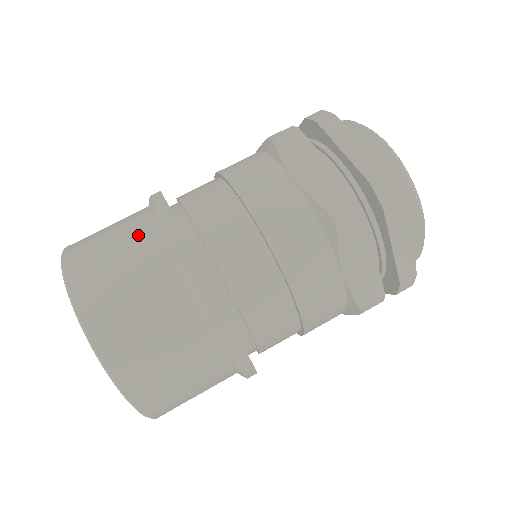
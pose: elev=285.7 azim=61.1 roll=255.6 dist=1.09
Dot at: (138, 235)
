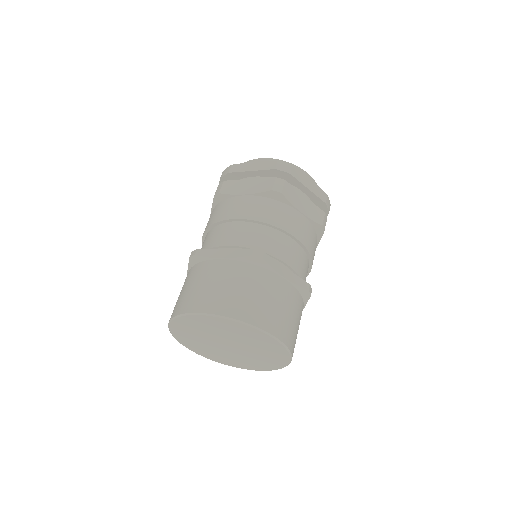
Dot at: (204, 270)
